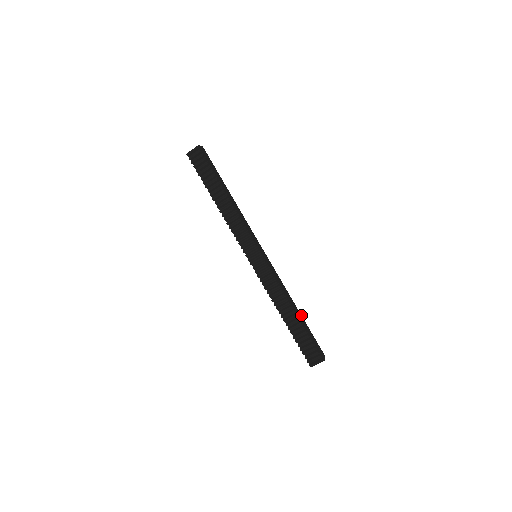
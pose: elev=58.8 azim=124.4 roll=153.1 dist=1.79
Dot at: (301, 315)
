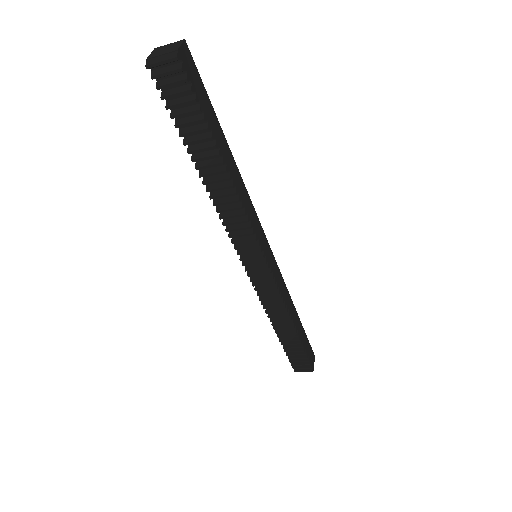
Dot at: (299, 319)
